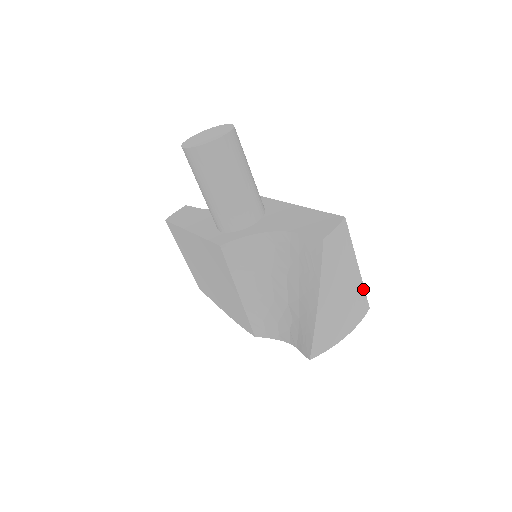
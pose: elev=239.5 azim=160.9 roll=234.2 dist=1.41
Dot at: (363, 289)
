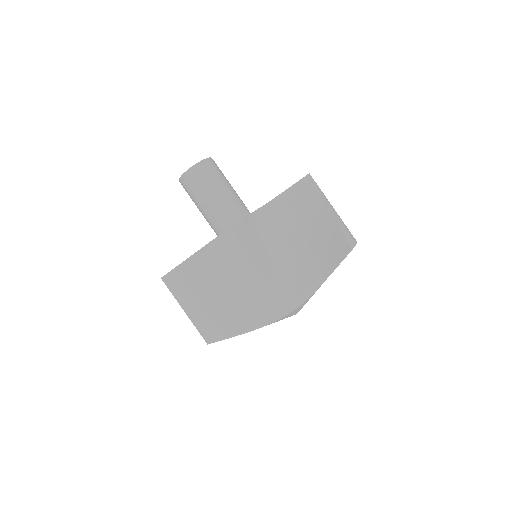
Dot at: occluded
